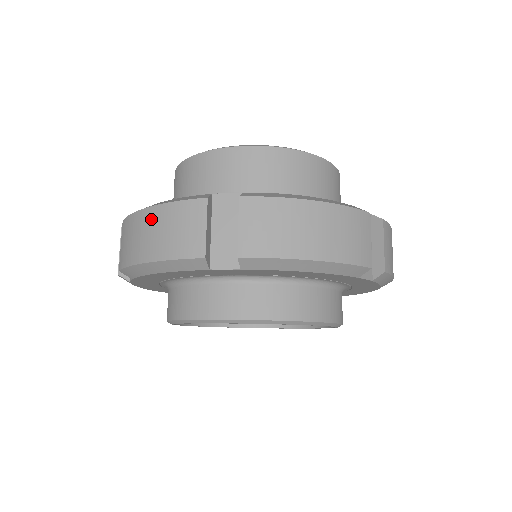
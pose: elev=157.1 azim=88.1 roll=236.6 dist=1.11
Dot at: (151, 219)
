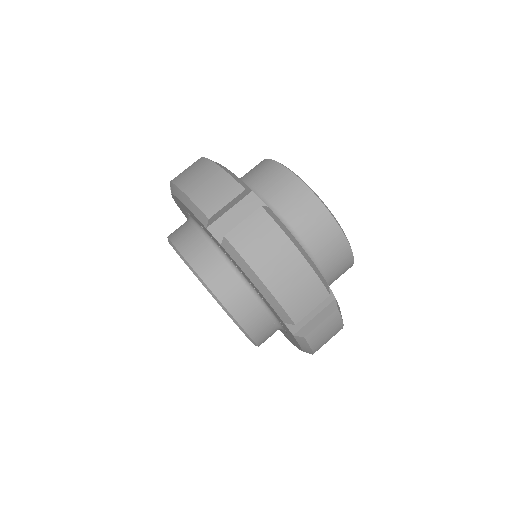
Dot at: (209, 171)
